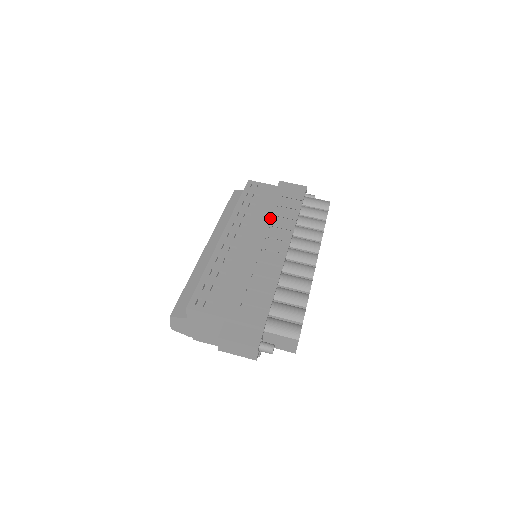
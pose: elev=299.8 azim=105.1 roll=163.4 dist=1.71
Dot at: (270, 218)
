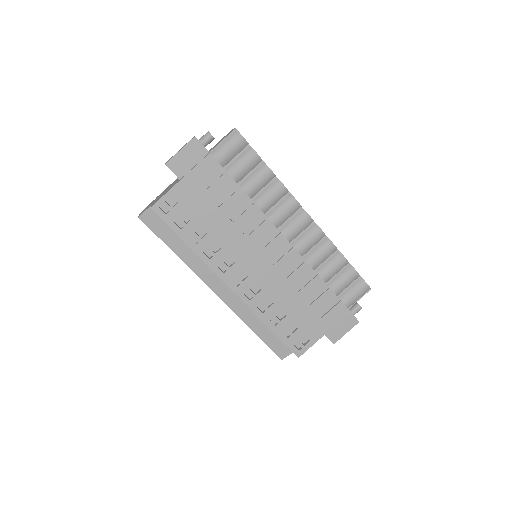
Dot at: (233, 227)
